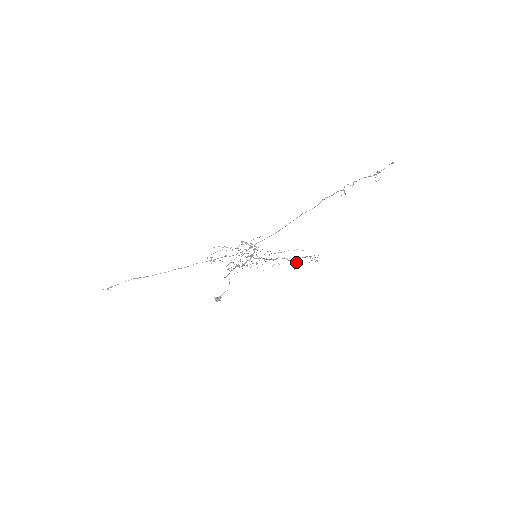
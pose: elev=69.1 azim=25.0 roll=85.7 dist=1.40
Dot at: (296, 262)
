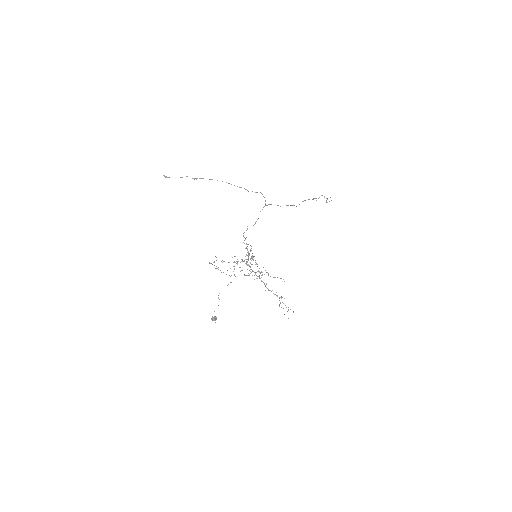
Dot at: (280, 297)
